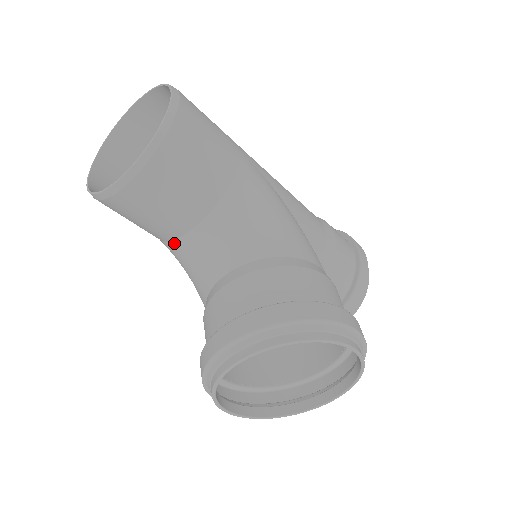
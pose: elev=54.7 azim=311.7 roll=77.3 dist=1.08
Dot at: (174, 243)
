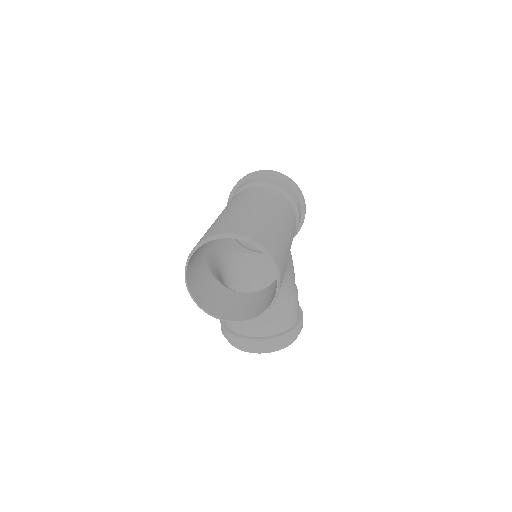
Dot at: occluded
